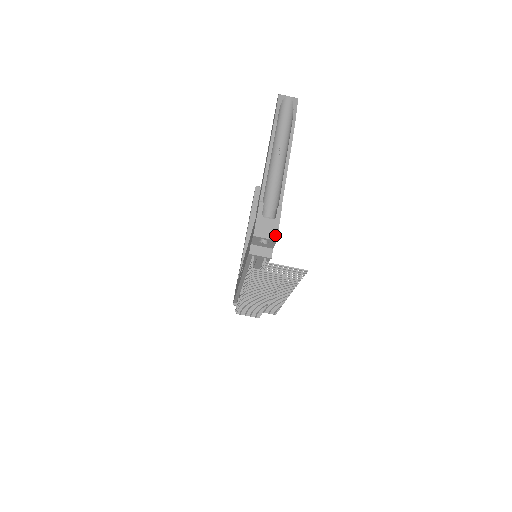
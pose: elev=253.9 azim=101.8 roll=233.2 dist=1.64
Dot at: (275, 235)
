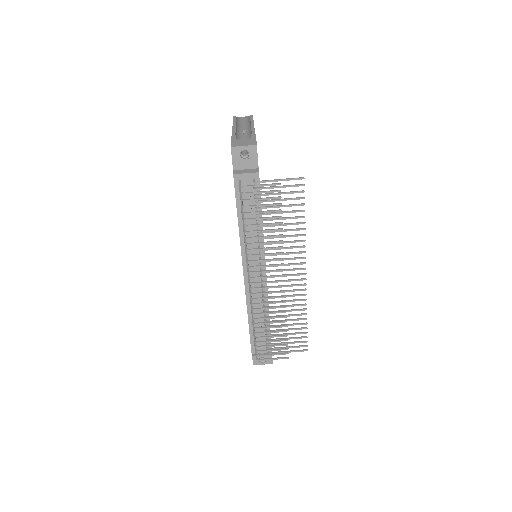
Dot at: (254, 143)
